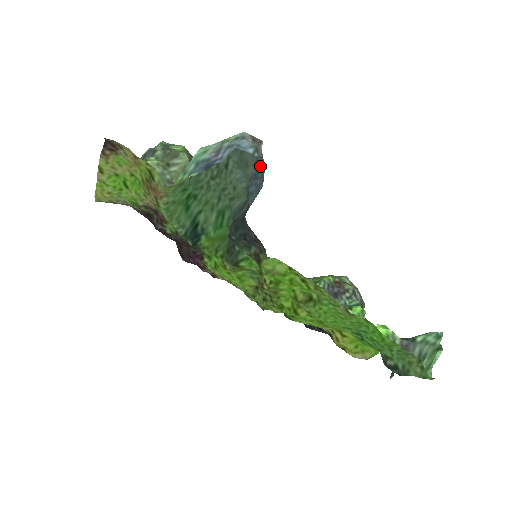
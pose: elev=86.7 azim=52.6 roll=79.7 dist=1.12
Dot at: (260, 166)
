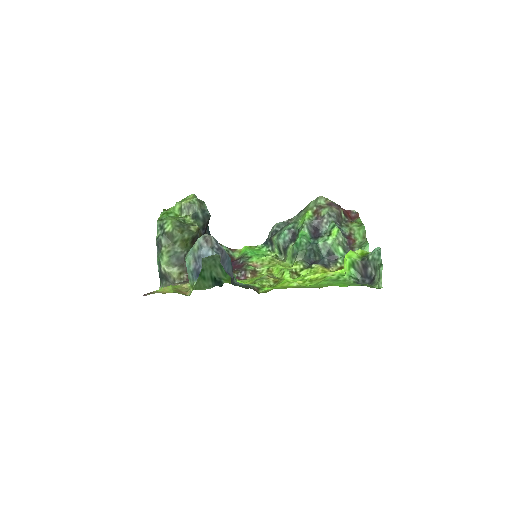
Dot at: (221, 256)
